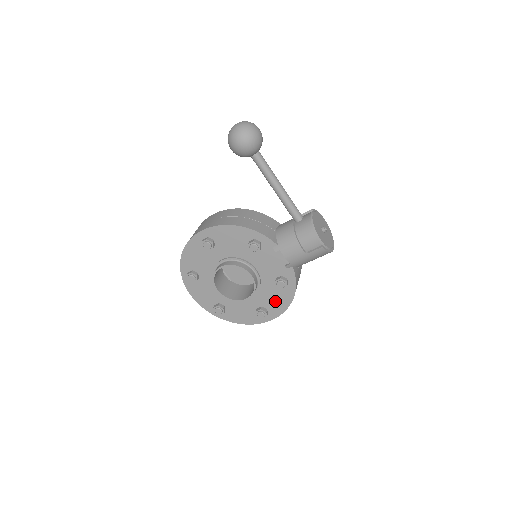
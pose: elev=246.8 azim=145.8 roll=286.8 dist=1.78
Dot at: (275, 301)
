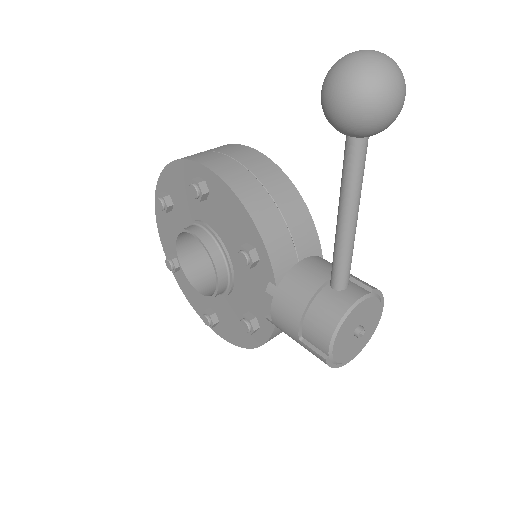
Dot at: (232, 326)
